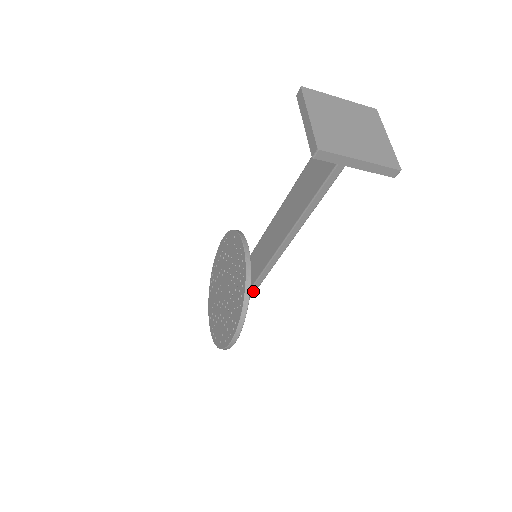
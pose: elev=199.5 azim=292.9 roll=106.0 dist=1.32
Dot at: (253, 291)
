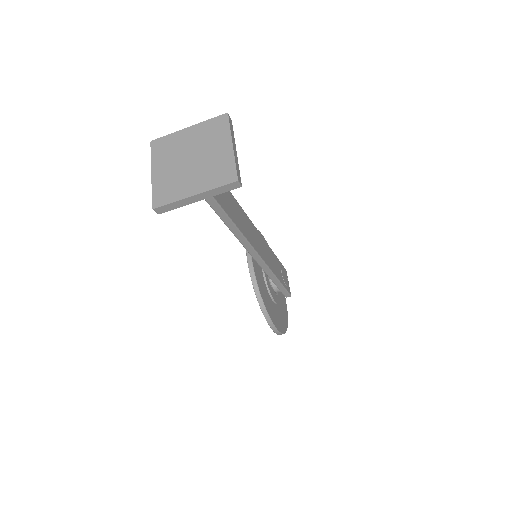
Dot at: (277, 281)
